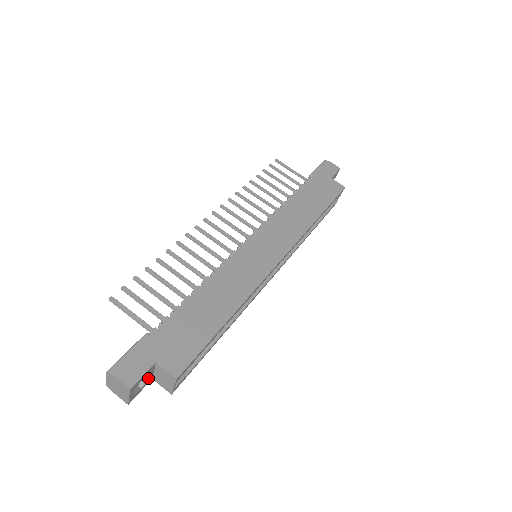
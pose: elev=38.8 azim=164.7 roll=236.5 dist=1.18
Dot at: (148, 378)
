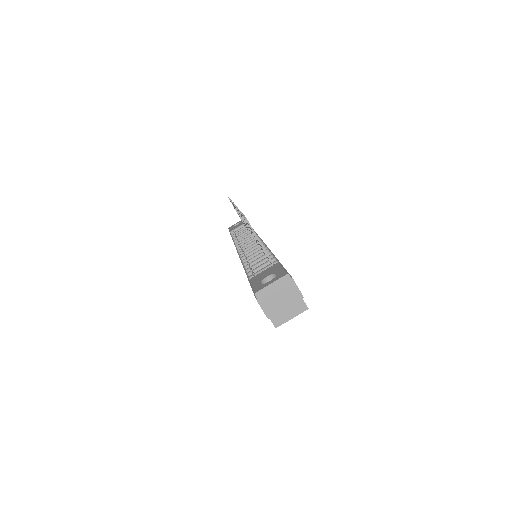
Dot at: occluded
